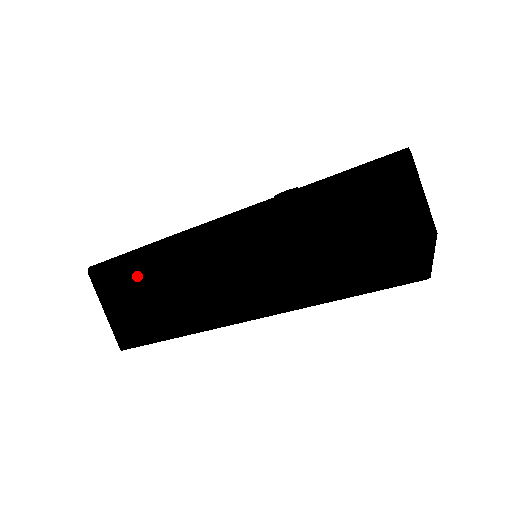
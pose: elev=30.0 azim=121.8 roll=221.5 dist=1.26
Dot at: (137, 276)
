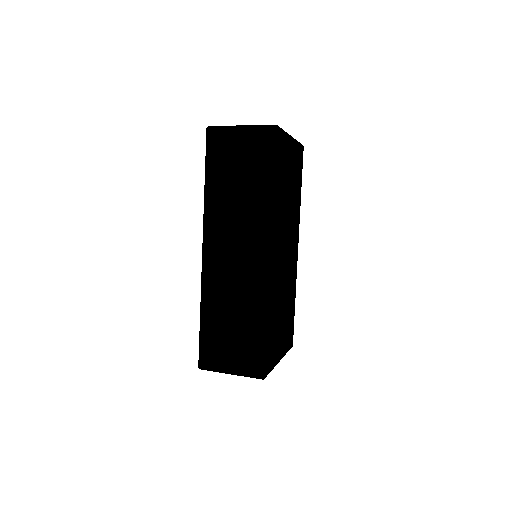
Dot at: (215, 327)
